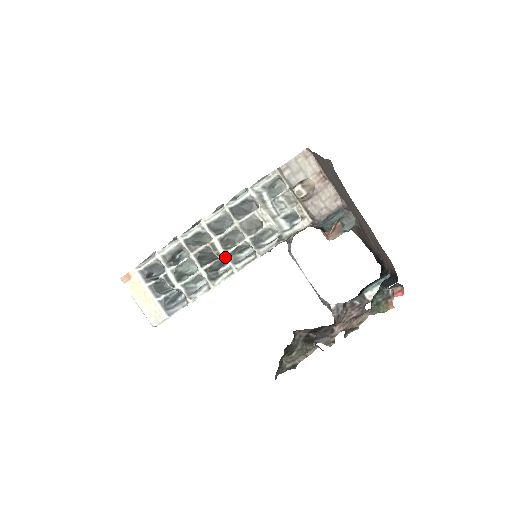
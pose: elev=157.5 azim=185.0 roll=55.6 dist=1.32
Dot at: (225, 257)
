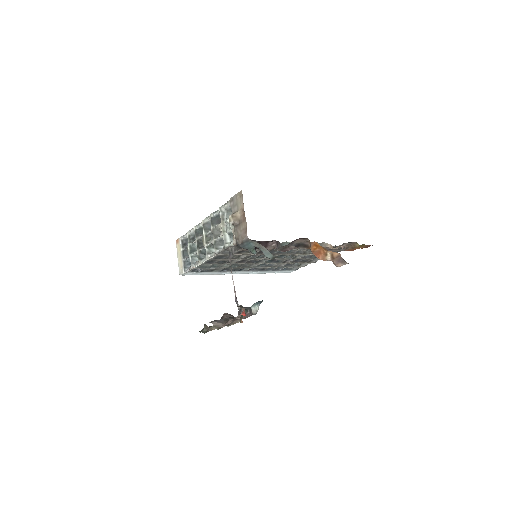
Dot at: (205, 248)
